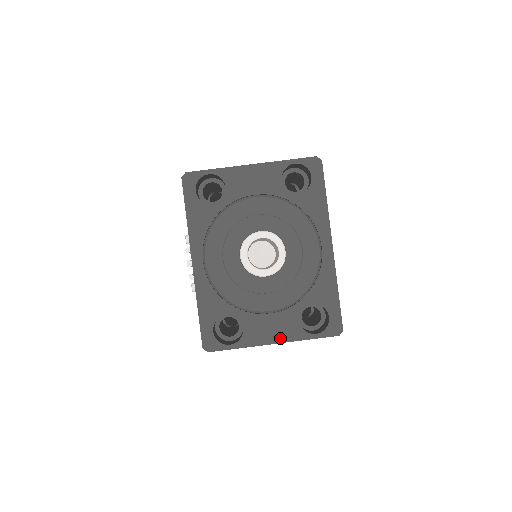
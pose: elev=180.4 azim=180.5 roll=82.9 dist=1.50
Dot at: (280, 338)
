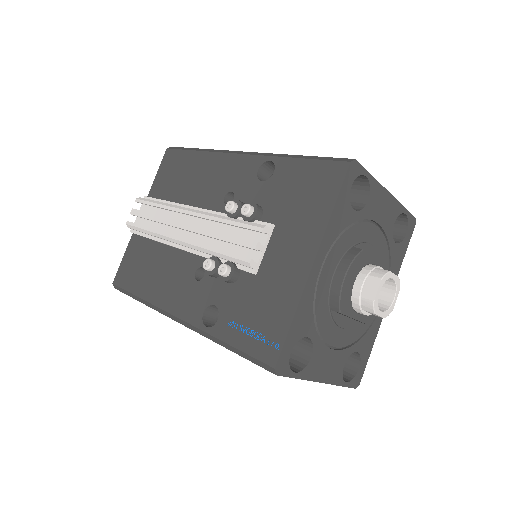
Dot at: (327, 378)
